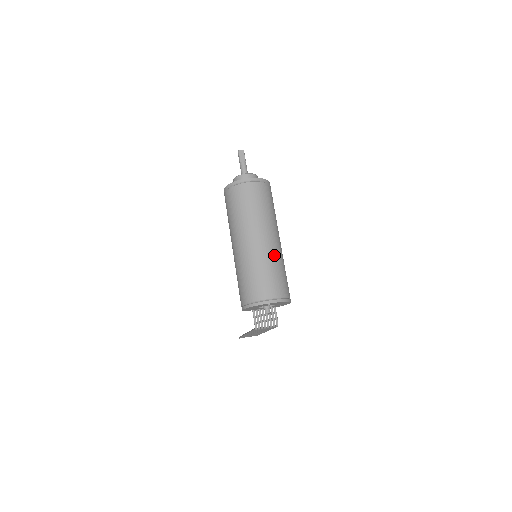
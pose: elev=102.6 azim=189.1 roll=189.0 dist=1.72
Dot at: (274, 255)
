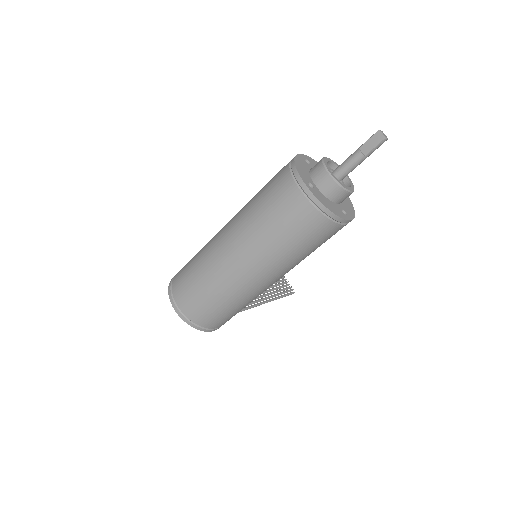
Dot at: (226, 284)
